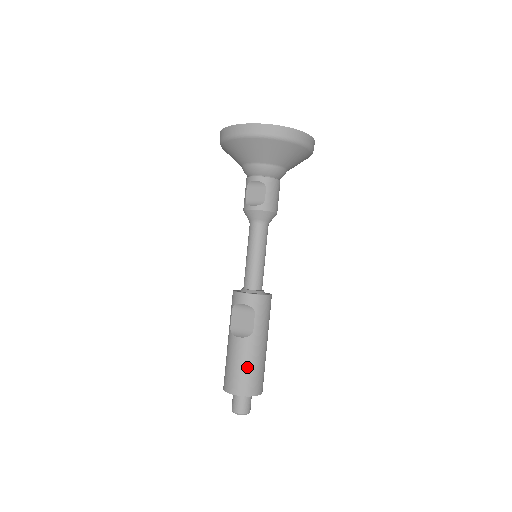
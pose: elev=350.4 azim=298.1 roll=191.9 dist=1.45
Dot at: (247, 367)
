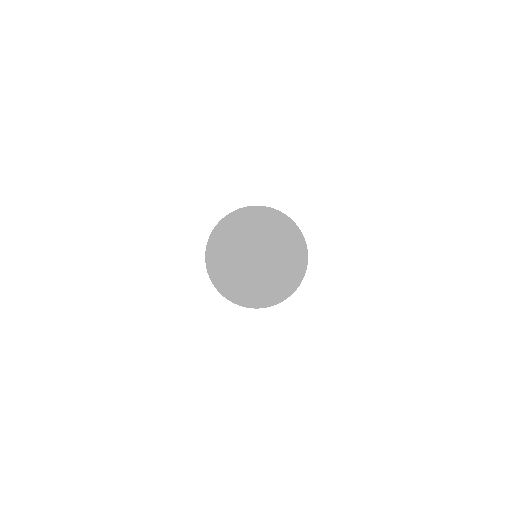
Dot at: occluded
